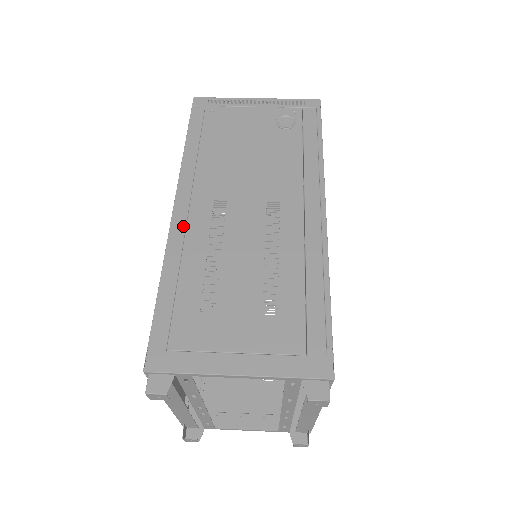
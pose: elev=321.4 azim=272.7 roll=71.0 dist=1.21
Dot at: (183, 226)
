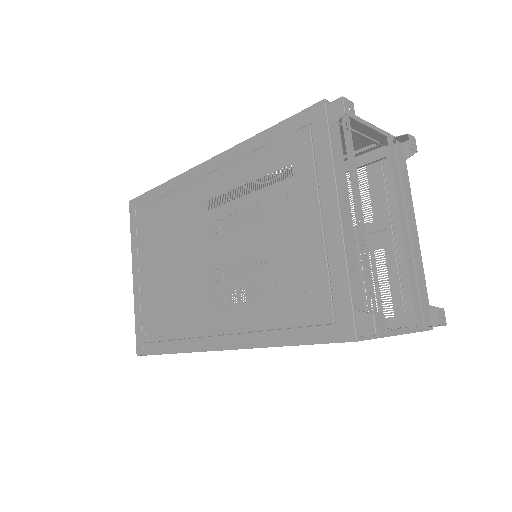
Dot at: occluded
